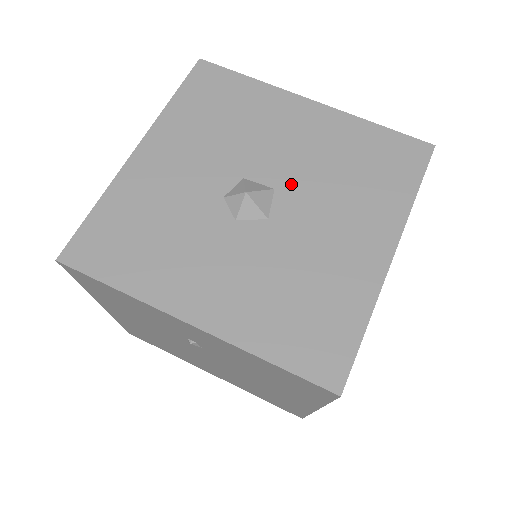
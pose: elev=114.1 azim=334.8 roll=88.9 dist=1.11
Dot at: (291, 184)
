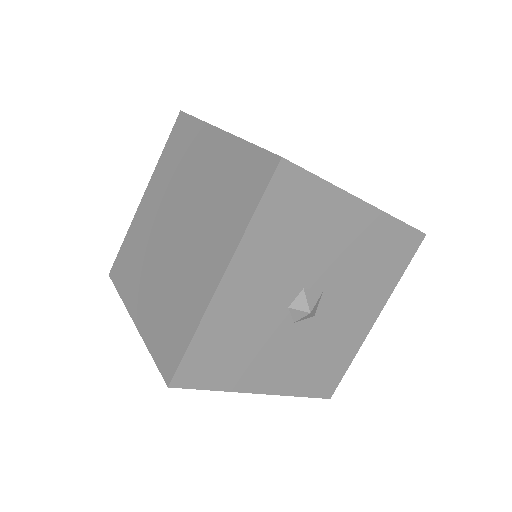
Dot at: (334, 286)
